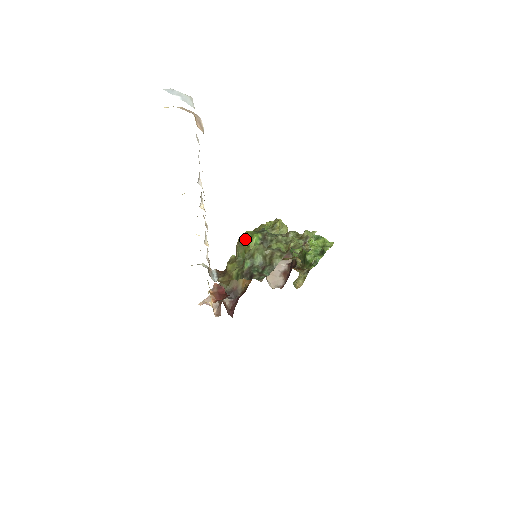
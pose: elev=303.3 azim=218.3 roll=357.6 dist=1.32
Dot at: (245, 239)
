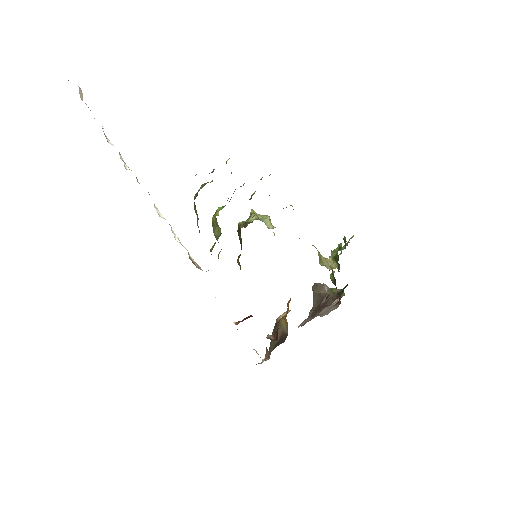
Dot at: (212, 217)
